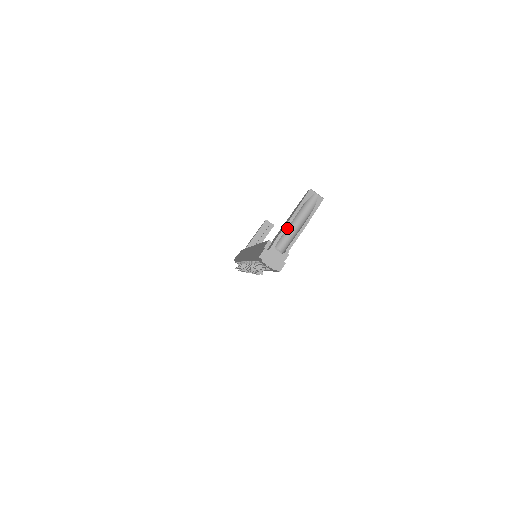
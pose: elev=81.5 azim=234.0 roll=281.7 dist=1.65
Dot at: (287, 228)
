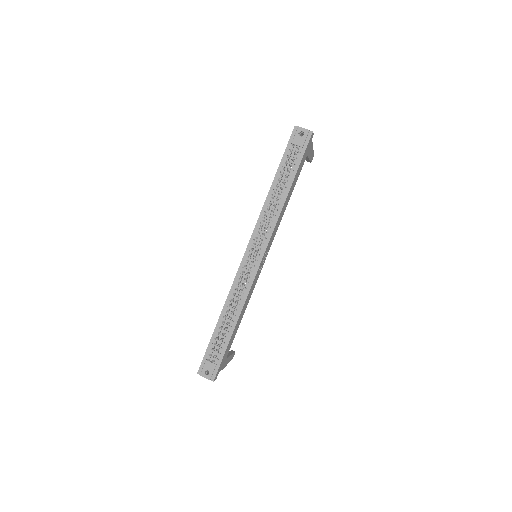
Dot at: occluded
